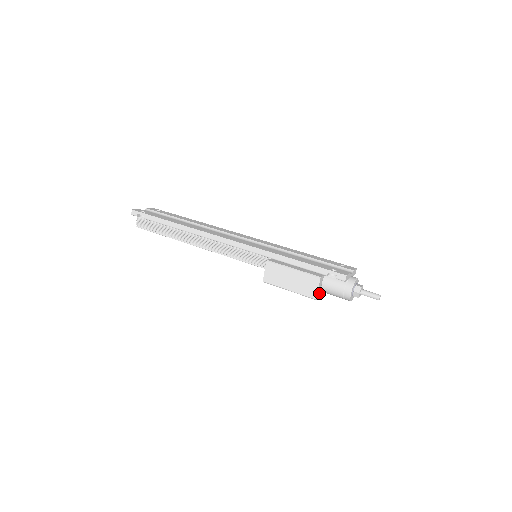
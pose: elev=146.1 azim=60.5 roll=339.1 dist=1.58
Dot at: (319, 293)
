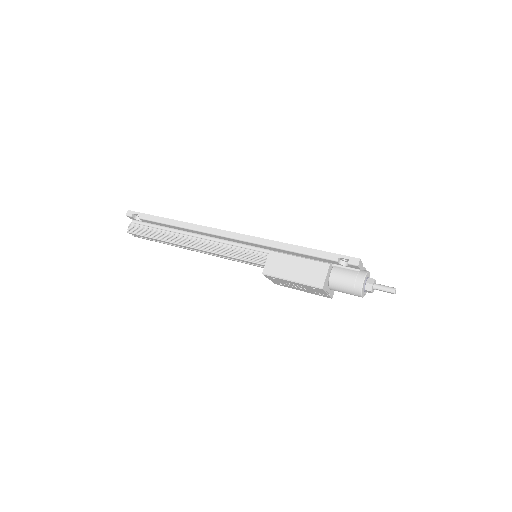
Dot at: (326, 286)
